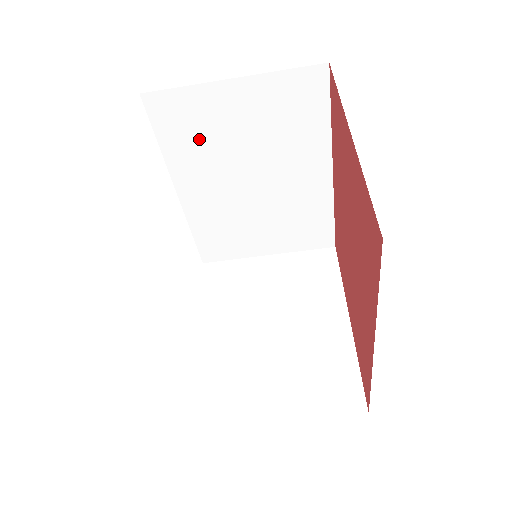
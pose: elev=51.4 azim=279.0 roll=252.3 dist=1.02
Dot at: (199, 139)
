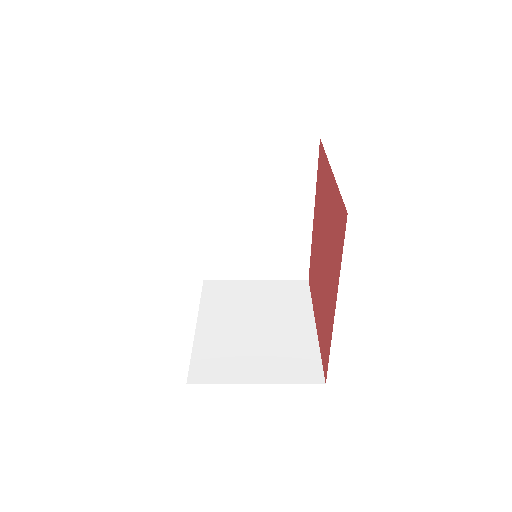
Dot at: (224, 177)
